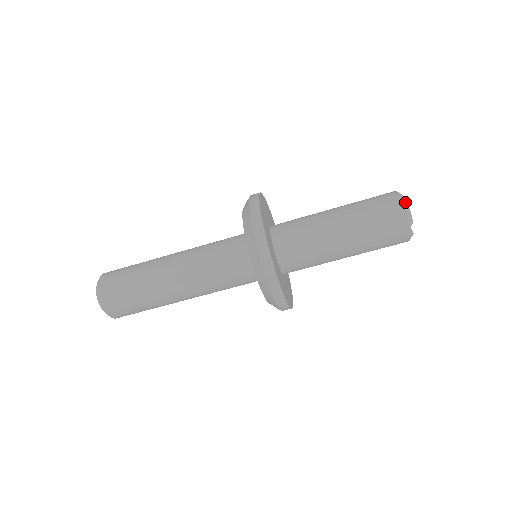
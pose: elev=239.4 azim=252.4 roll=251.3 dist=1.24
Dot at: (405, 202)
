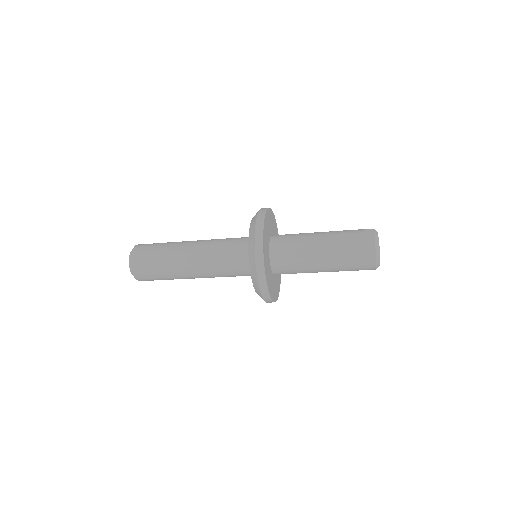
Dot at: (378, 259)
